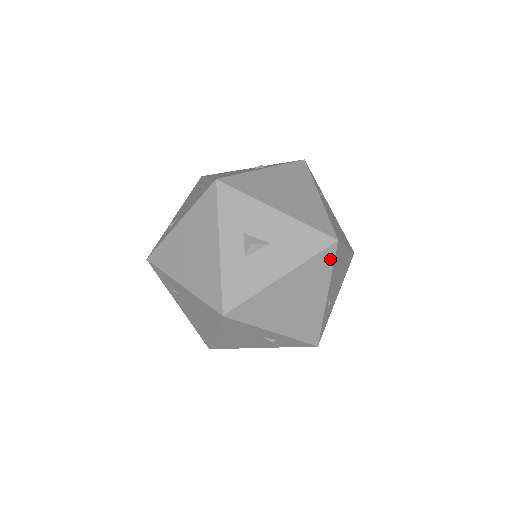
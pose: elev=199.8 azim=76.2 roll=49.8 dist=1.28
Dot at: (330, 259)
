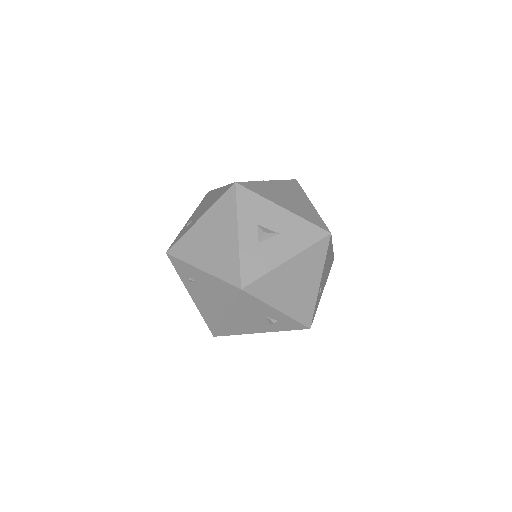
Dot at: (324, 249)
